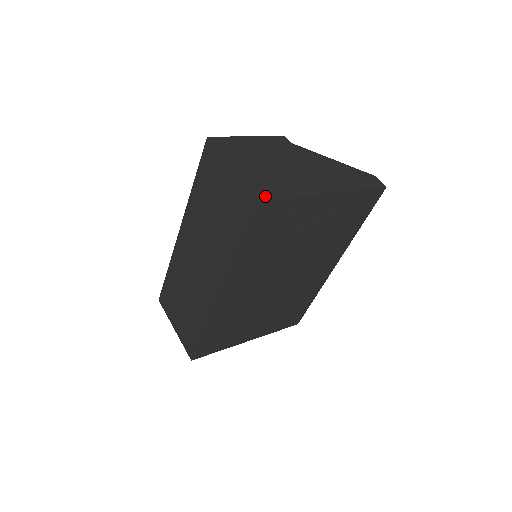
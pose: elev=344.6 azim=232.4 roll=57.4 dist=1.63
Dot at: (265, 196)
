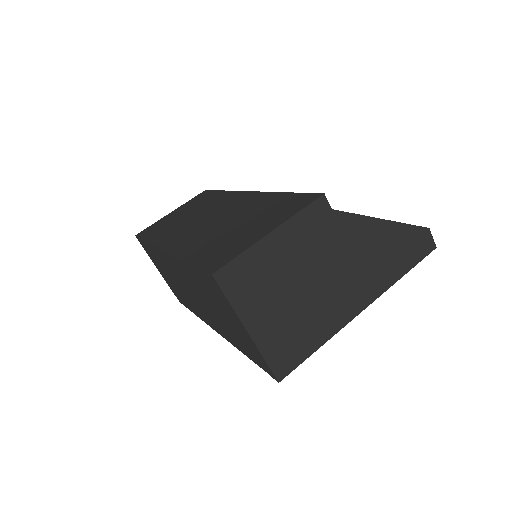
Dot at: (285, 369)
